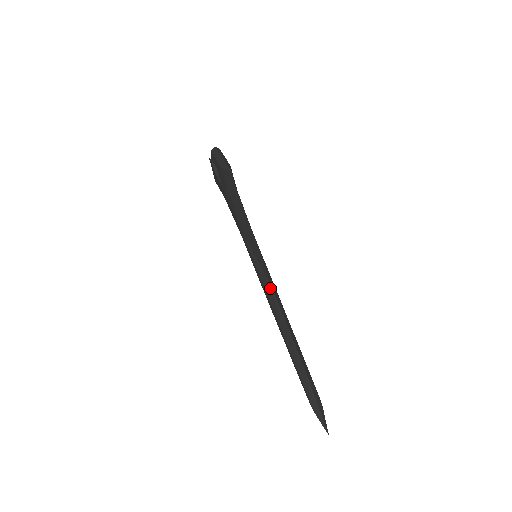
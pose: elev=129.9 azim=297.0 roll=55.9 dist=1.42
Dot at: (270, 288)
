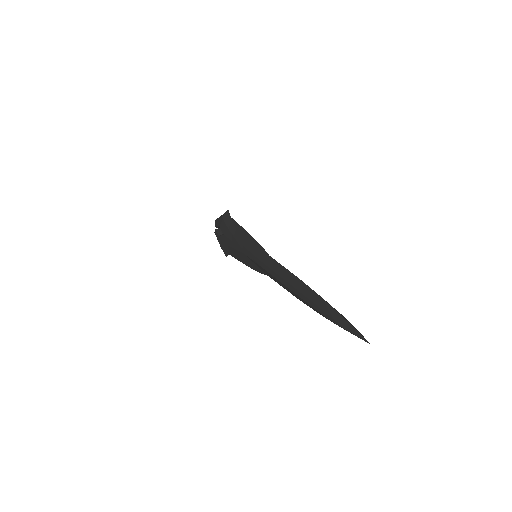
Dot at: (270, 260)
